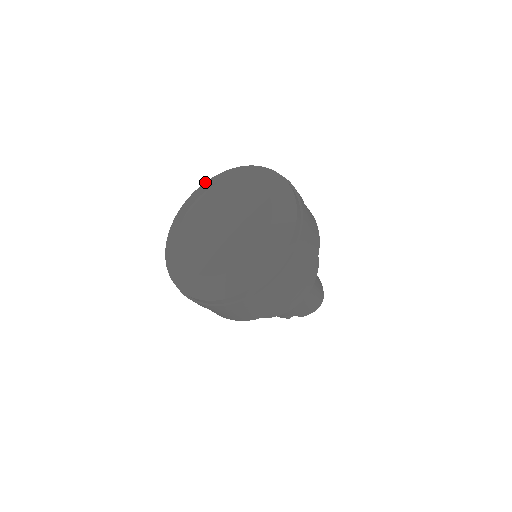
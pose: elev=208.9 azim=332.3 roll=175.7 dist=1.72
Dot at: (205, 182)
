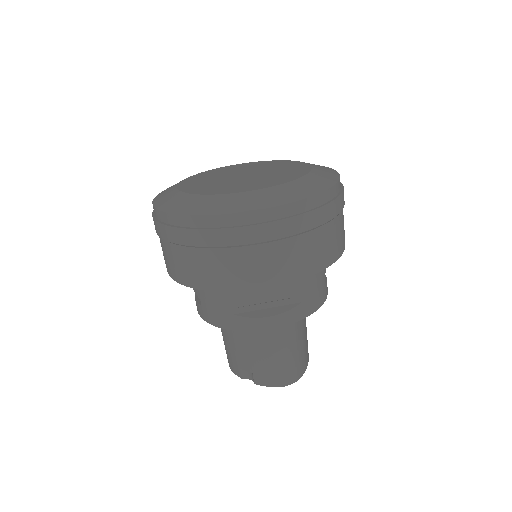
Dot at: occluded
